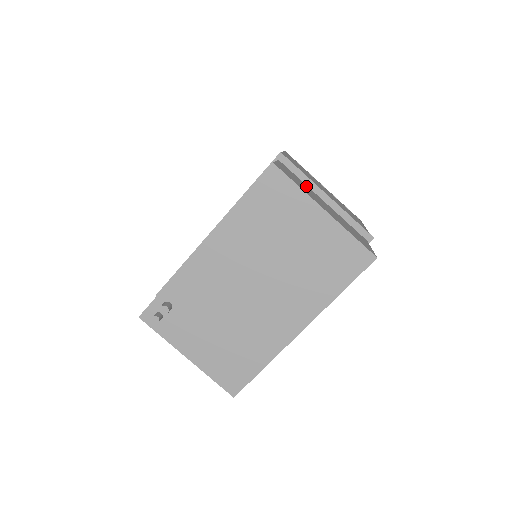
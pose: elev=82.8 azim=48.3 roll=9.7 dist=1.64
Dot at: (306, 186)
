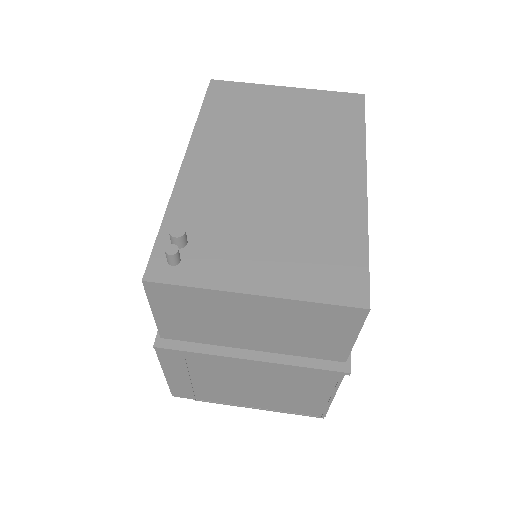
Dot at: occluded
